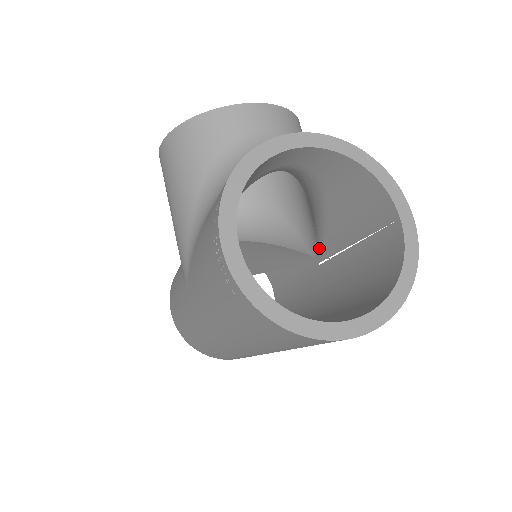
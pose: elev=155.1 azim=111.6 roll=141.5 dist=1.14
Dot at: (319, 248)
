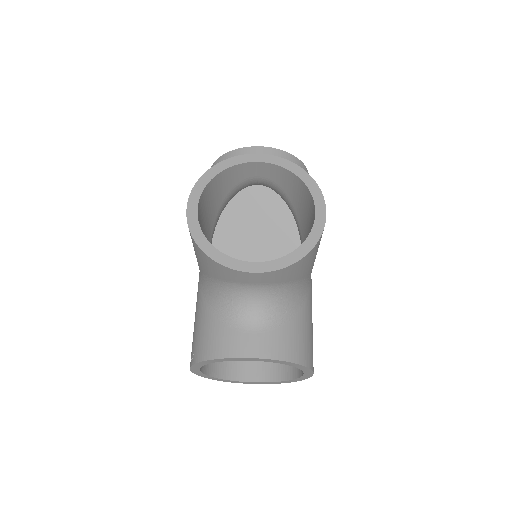
Dot at: occluded
